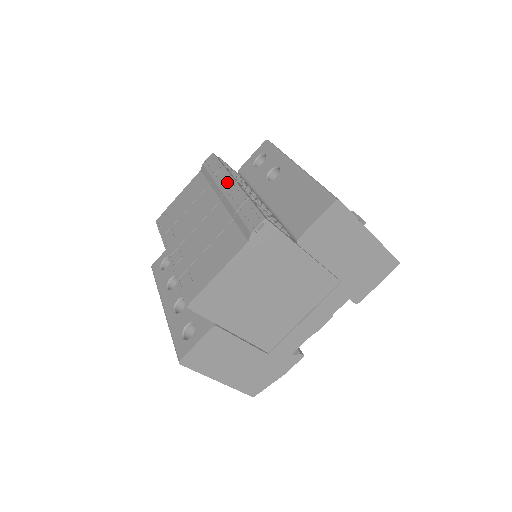
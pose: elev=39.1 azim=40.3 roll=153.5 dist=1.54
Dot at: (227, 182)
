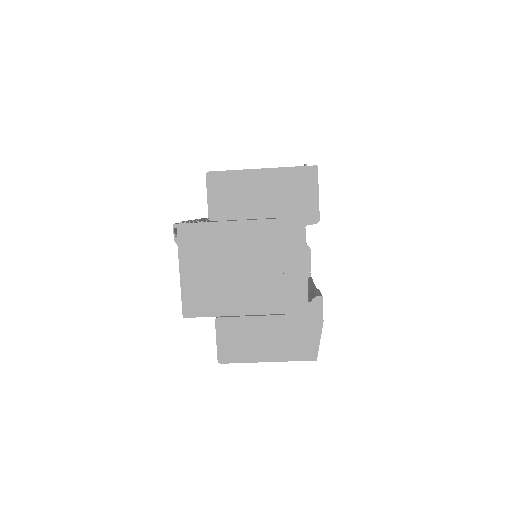
Dot at: occluded
